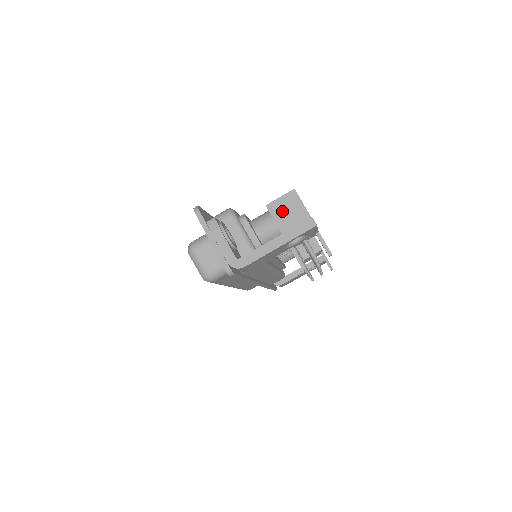
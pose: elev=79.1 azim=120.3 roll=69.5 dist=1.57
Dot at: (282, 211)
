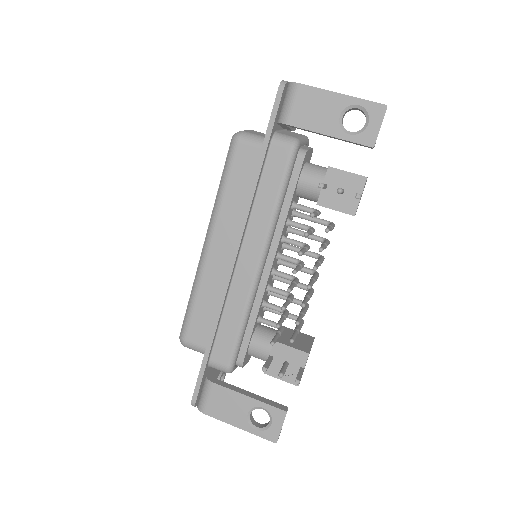
Dot at: occluded
